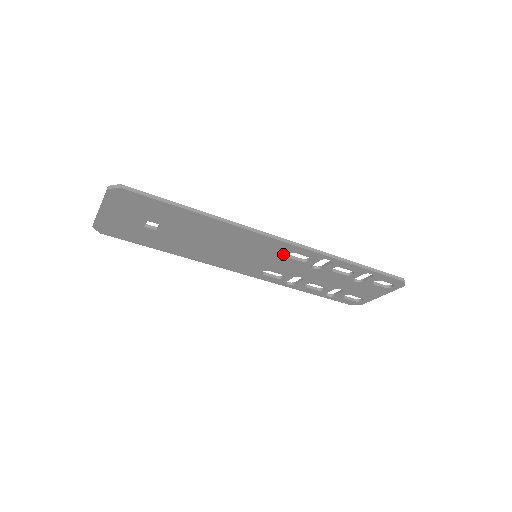
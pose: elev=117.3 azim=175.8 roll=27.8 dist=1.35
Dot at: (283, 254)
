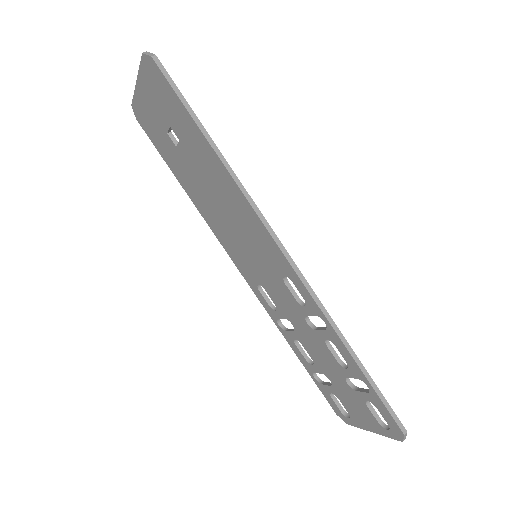
Dot at: (280, 273)
